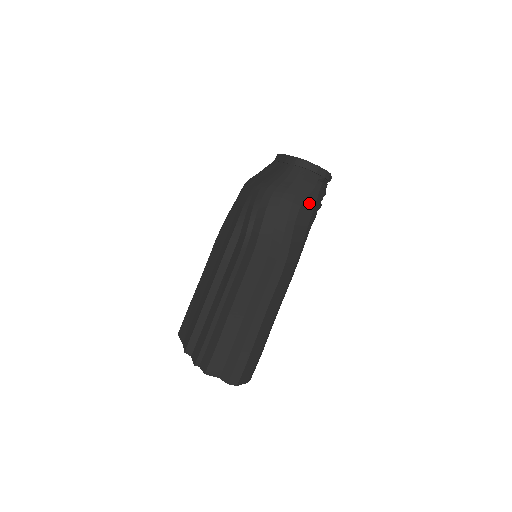
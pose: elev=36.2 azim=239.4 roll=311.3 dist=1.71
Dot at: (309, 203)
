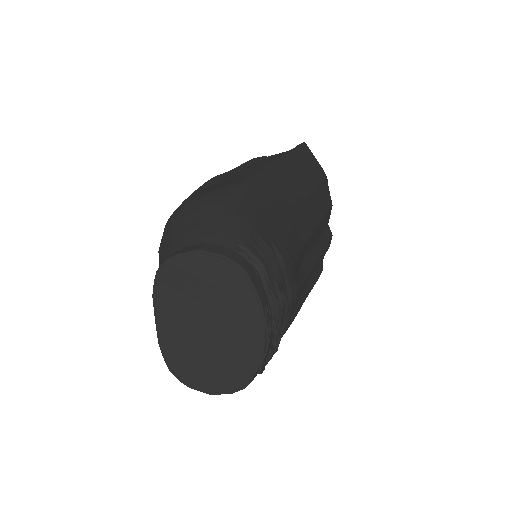
Dot at: occluded
